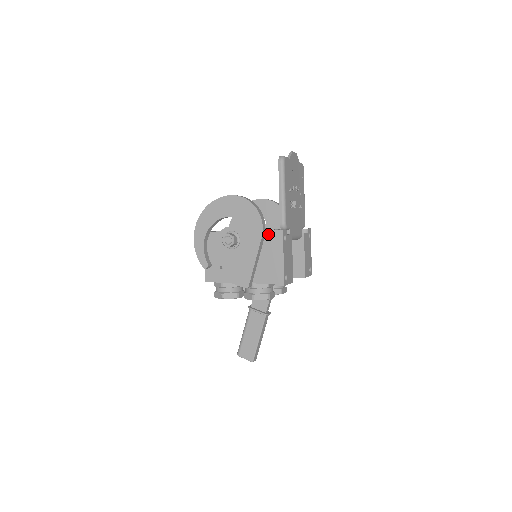
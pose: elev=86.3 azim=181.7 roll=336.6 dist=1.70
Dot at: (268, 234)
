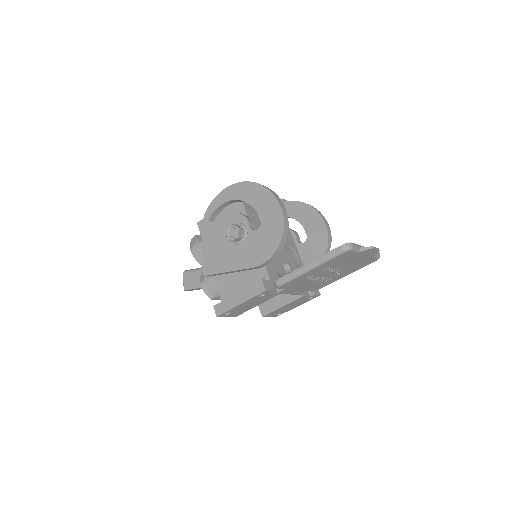
Dot at: (263, 271)
